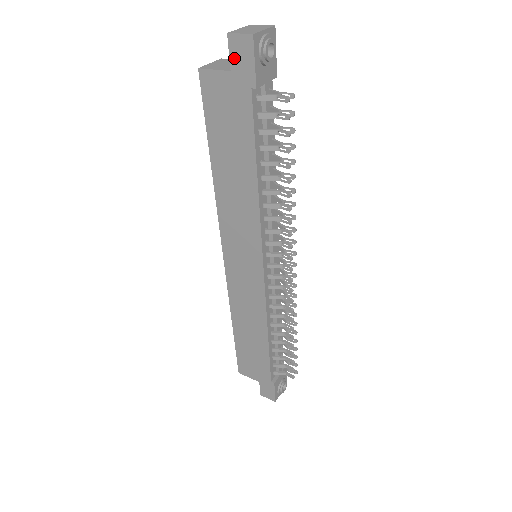
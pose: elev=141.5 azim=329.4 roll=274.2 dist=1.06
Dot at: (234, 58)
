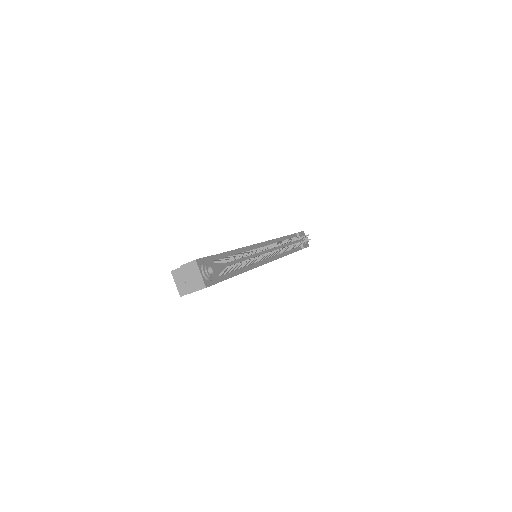
Dot at: occluded
